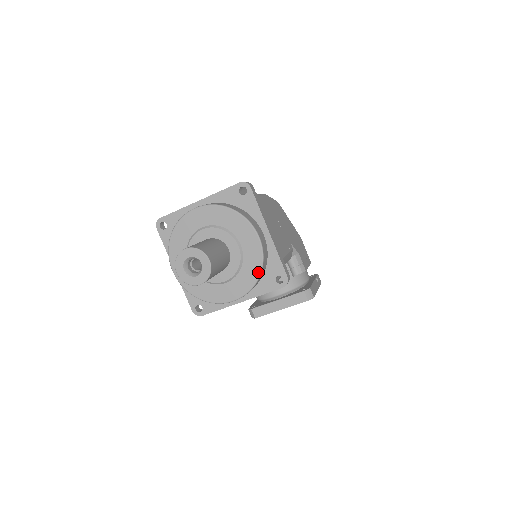
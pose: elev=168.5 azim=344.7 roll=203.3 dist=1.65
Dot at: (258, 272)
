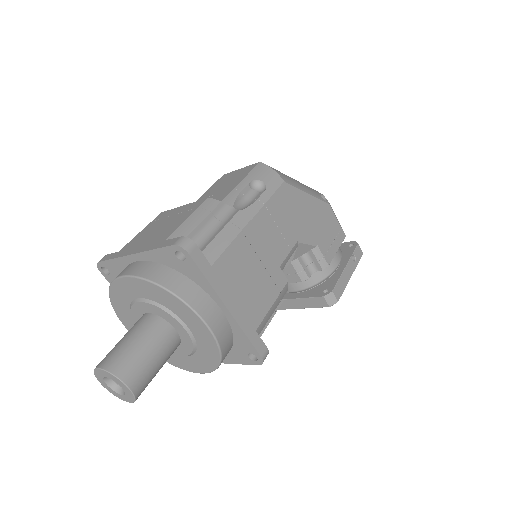
Dot at: (217, 358)
